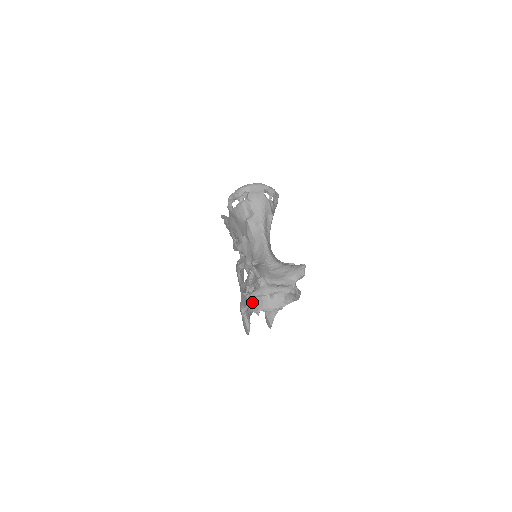
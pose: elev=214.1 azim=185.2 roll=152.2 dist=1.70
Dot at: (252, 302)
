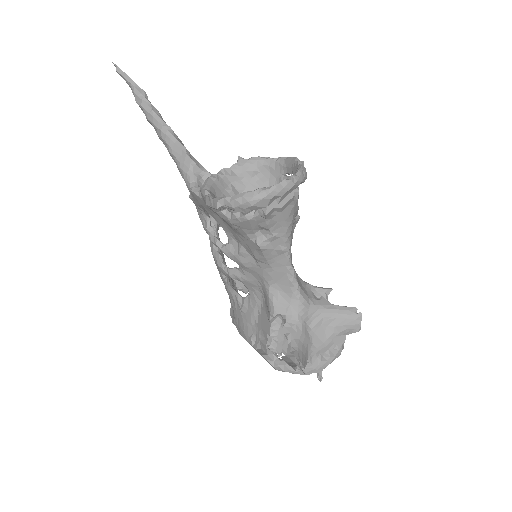
Dot at: occluded
